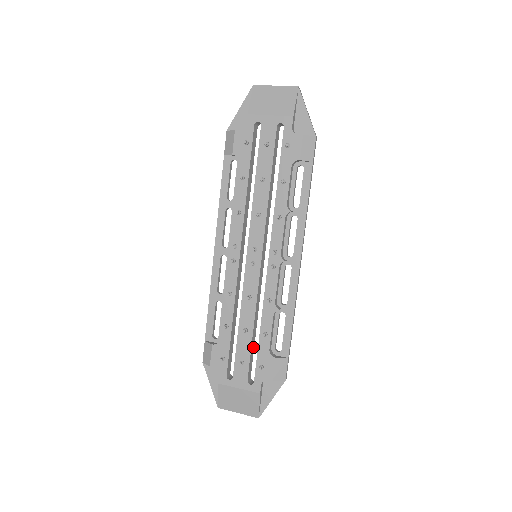
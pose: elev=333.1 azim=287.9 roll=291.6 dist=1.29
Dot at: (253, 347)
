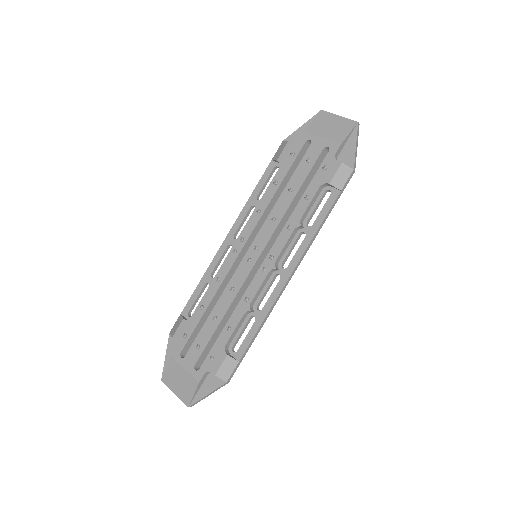
Dot at: (215, 338)
